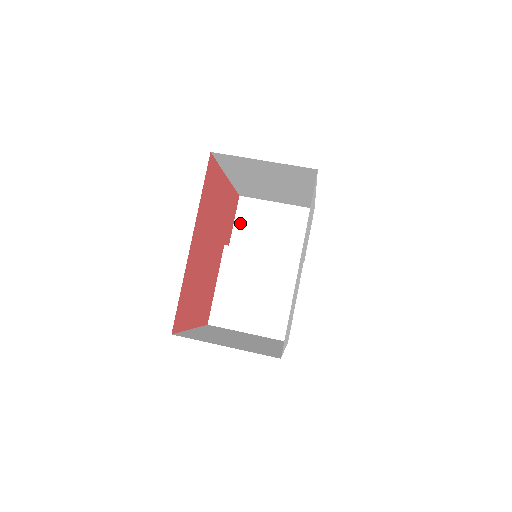
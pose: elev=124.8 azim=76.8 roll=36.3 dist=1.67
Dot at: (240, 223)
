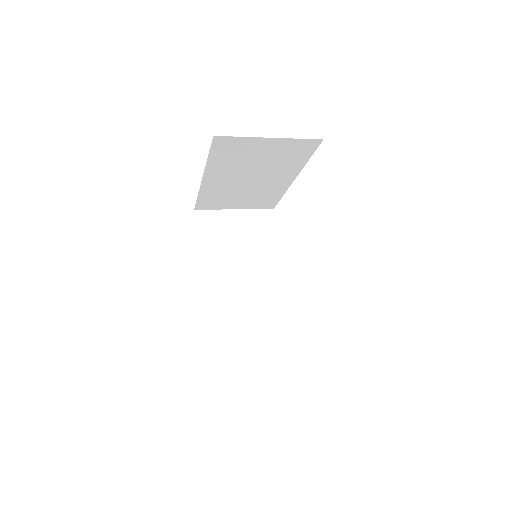
Dot at: occluded
